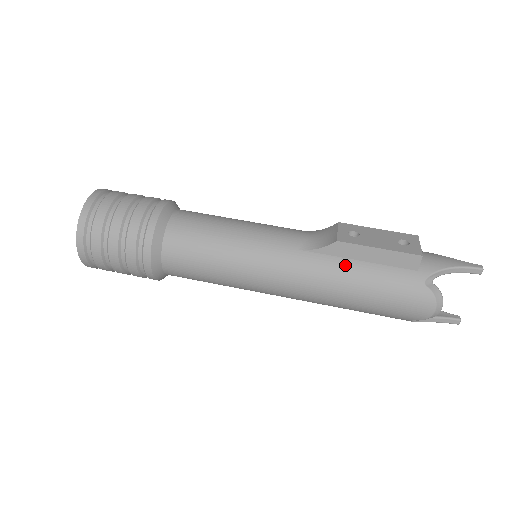
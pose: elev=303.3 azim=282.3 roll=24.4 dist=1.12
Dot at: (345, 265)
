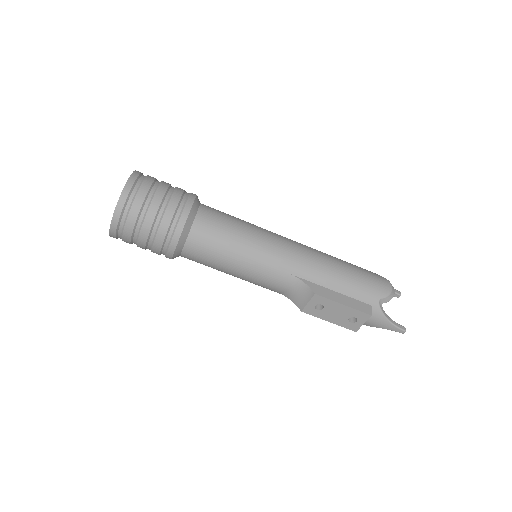
Dot at: occluded
